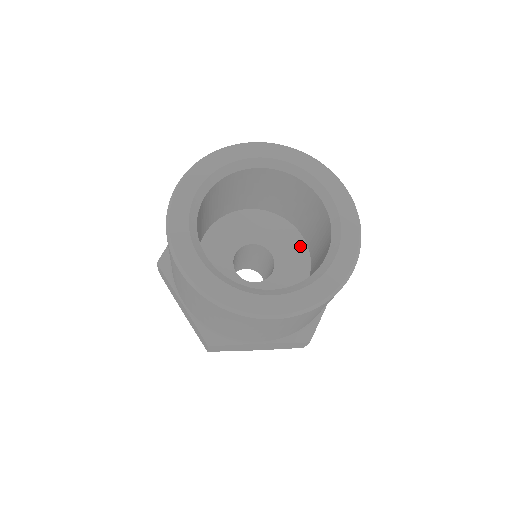
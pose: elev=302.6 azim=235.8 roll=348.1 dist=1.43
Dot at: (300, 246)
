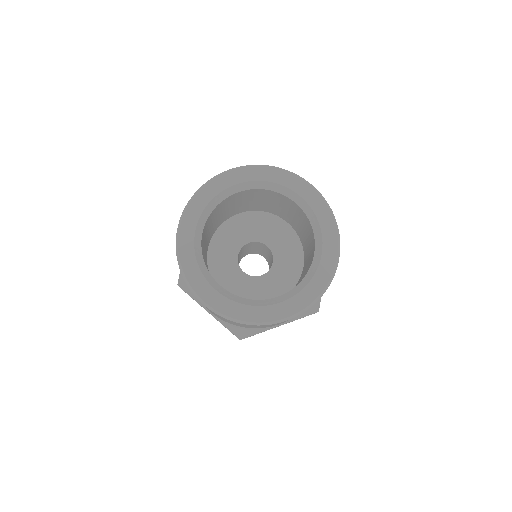
Dot at: (295, 275)
